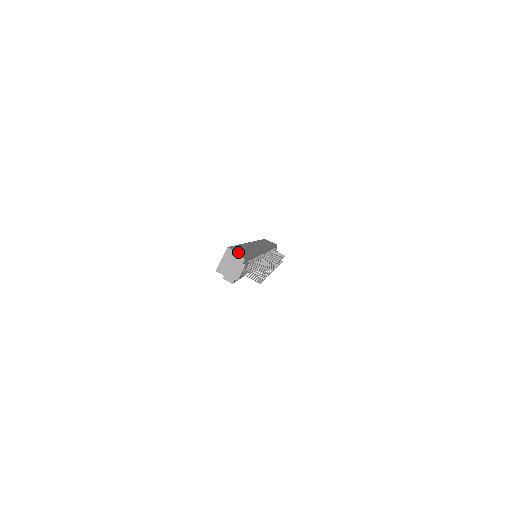
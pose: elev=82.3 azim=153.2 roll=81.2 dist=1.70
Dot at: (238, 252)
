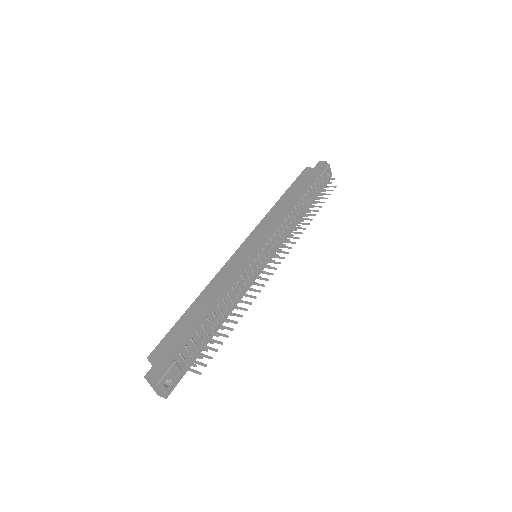
Dot at: (157, 359)
